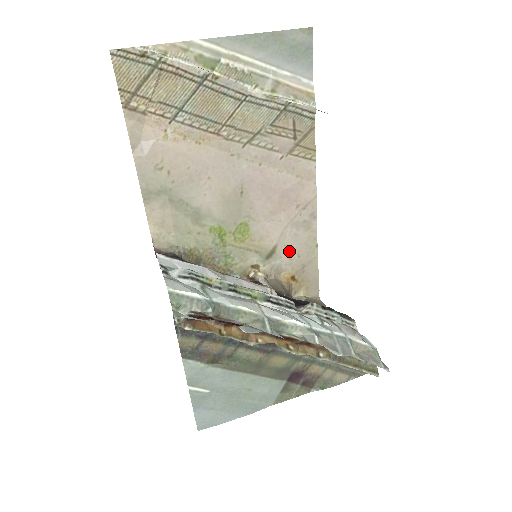
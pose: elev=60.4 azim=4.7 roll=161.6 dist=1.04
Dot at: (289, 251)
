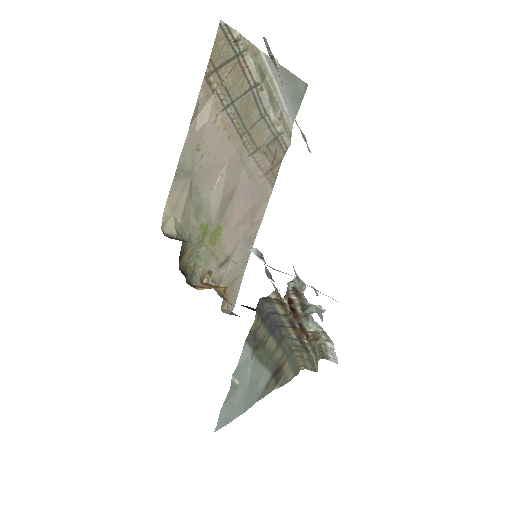
Dot at: (232, 263)
